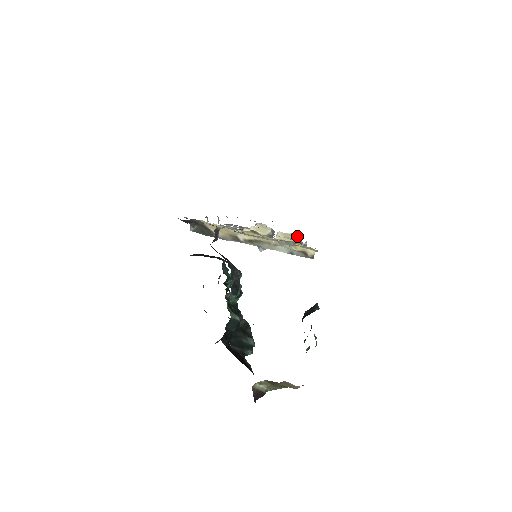
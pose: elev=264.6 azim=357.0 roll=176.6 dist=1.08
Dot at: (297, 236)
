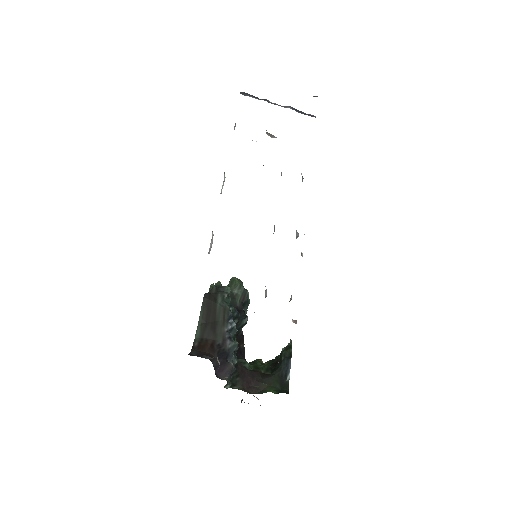
Dot at: (297, 232)
